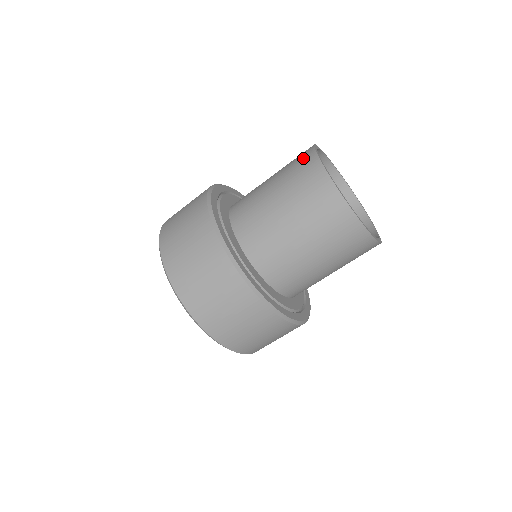
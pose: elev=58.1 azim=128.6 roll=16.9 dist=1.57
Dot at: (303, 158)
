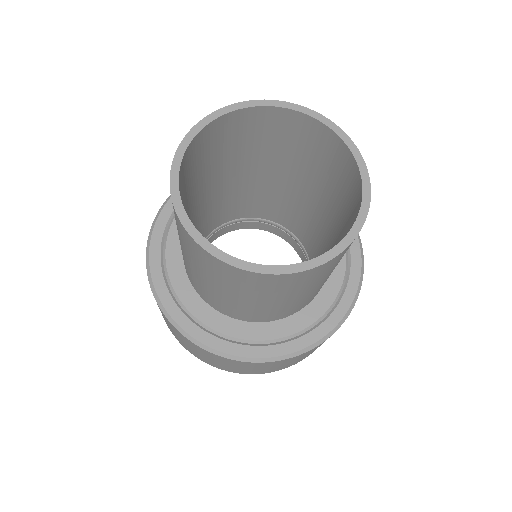
Dot at: occluded
